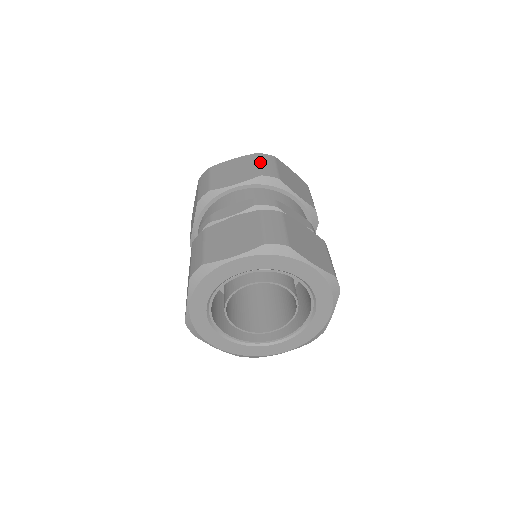
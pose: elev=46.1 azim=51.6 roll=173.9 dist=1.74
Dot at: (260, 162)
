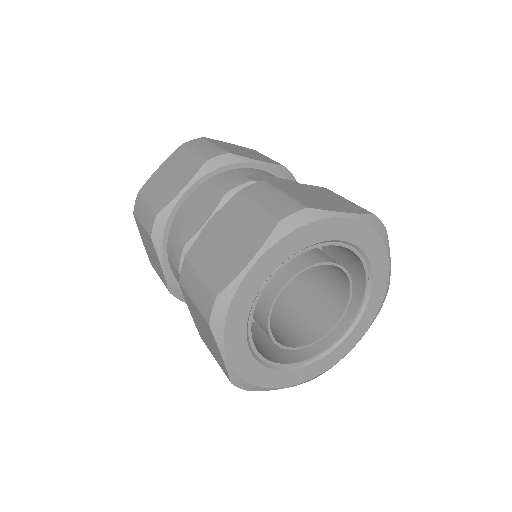
Dot at: (193, 150)
